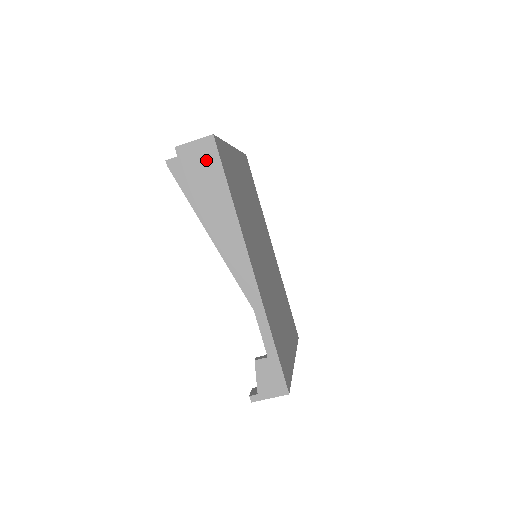
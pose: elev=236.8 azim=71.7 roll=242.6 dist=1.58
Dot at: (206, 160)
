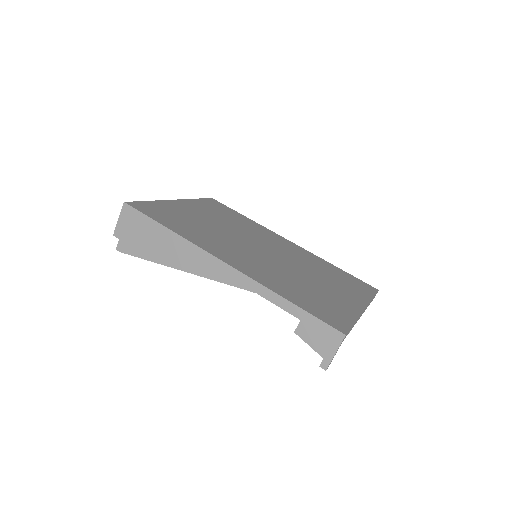
Dot at: (135, 223)
